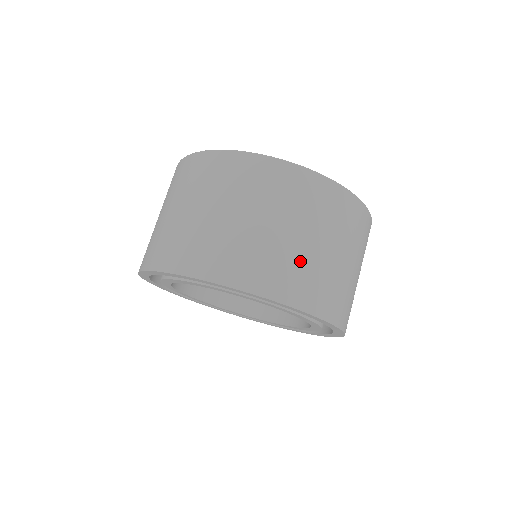
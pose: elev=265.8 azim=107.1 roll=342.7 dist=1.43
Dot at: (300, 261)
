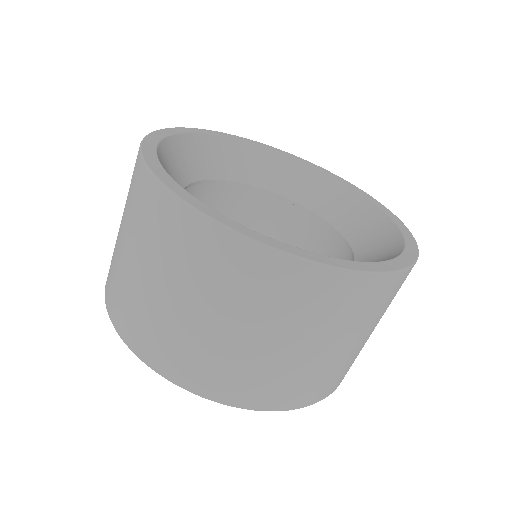
Dot at: (305, 371)
